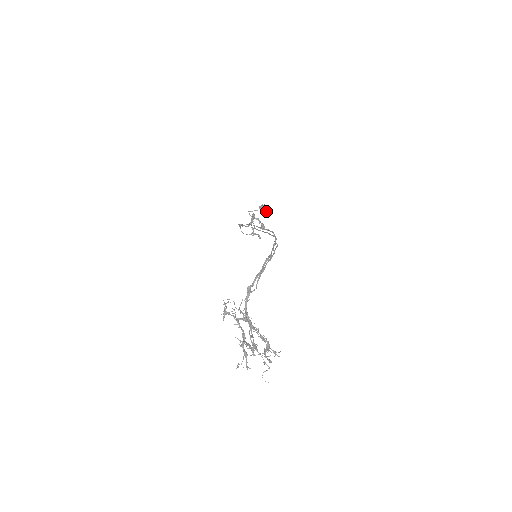
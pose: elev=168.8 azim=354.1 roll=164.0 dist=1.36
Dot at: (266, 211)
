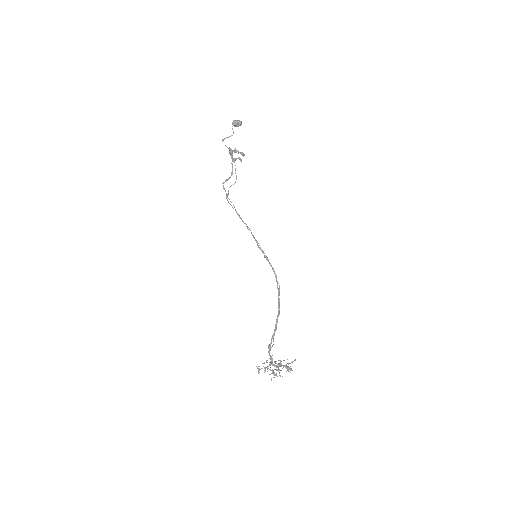
Dot at: occluded
